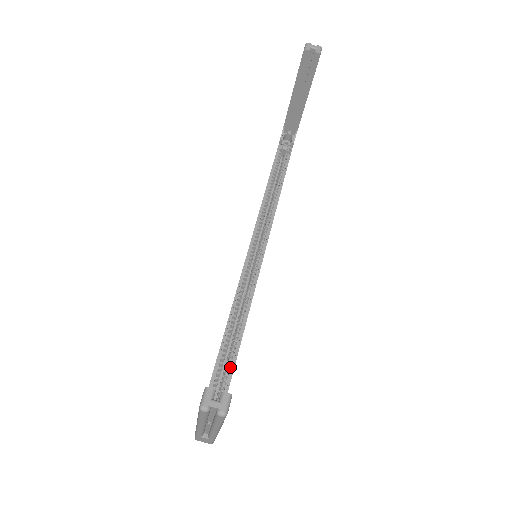
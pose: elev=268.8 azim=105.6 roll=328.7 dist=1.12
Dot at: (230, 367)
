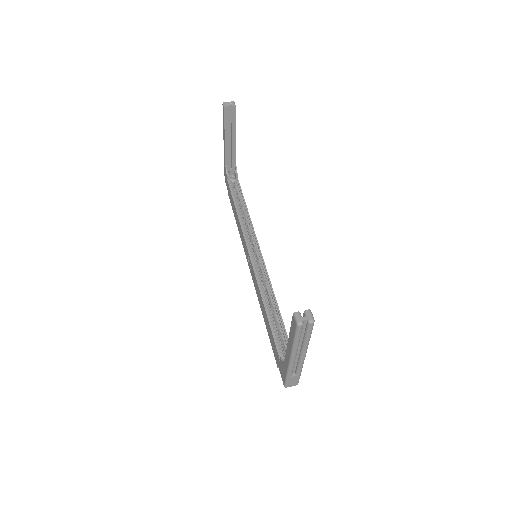
Dot at: (282, 330)
